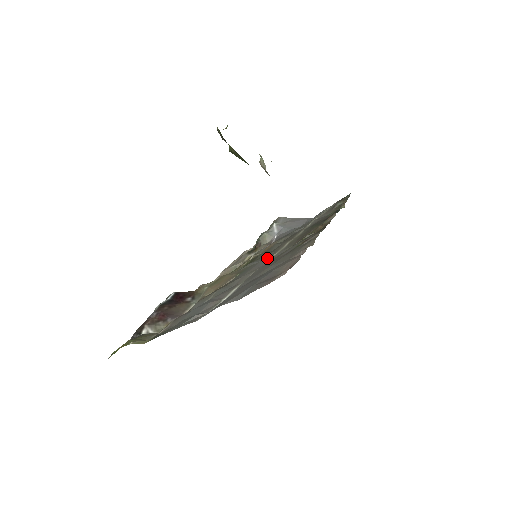
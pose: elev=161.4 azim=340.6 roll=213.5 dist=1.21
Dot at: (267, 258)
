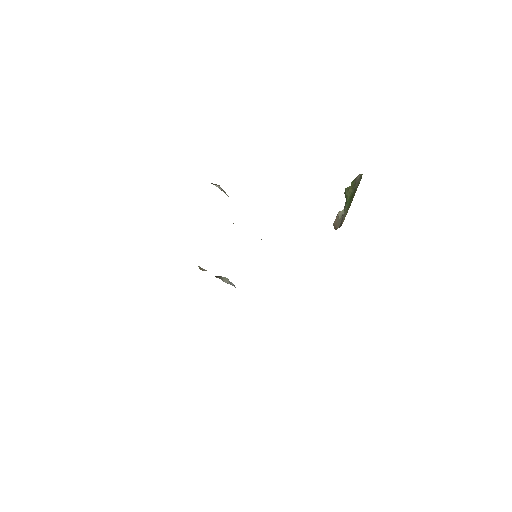
Dot at: occluded
